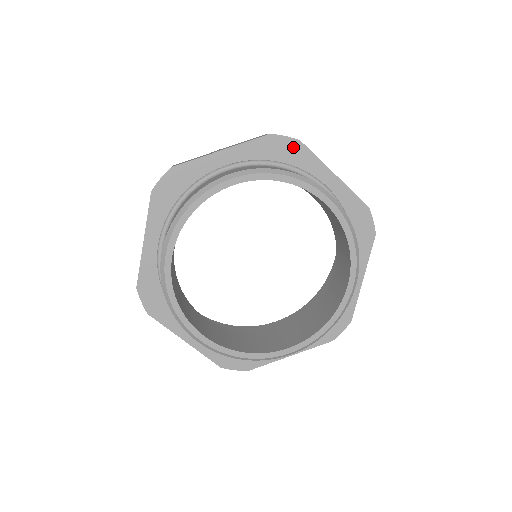
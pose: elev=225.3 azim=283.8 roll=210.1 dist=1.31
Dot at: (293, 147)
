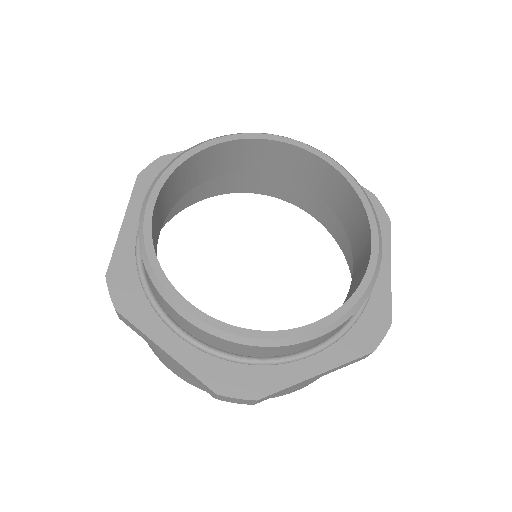
Dot at: occluded
